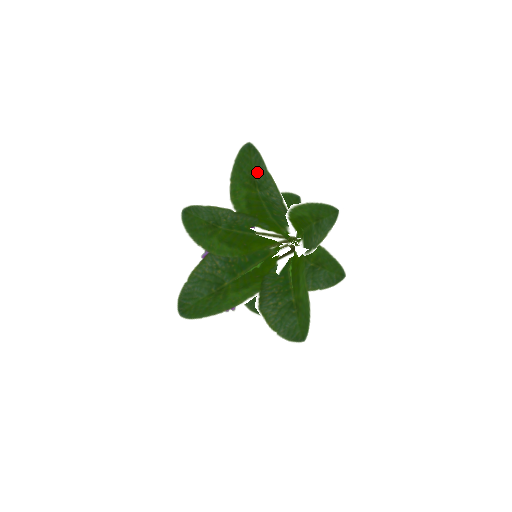
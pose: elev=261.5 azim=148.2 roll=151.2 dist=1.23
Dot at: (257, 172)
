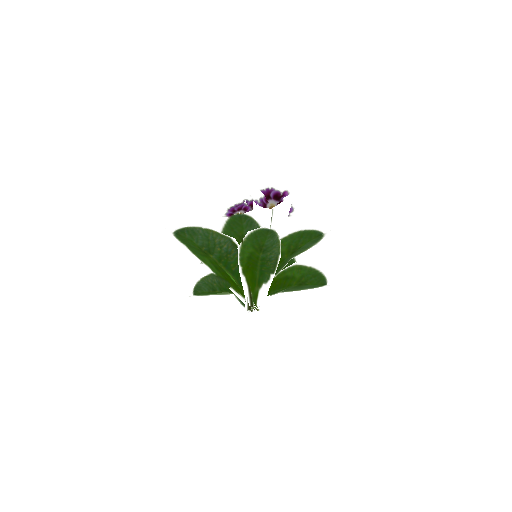
Dot at: (199, 242)
